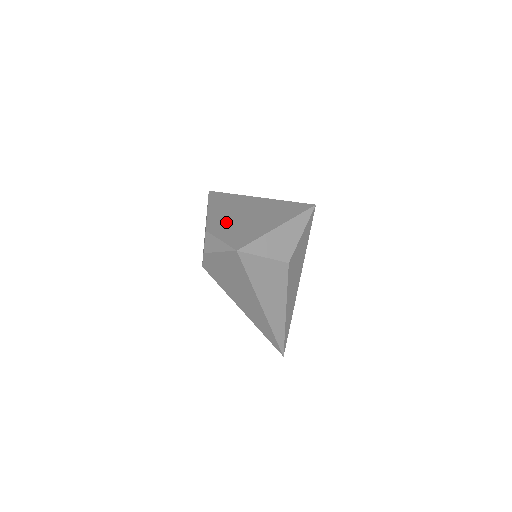
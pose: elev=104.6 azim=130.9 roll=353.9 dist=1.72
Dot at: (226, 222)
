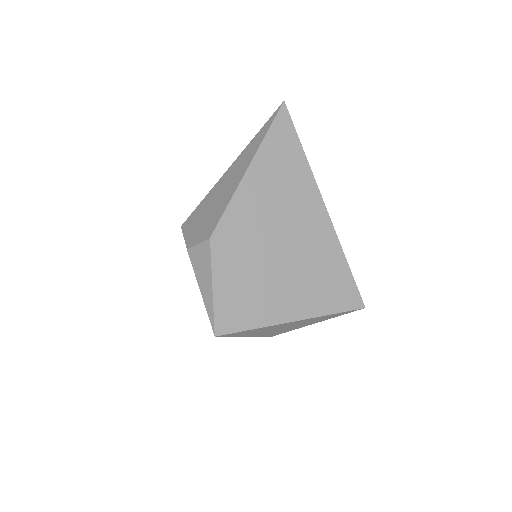
Dot at: (247, 242)
